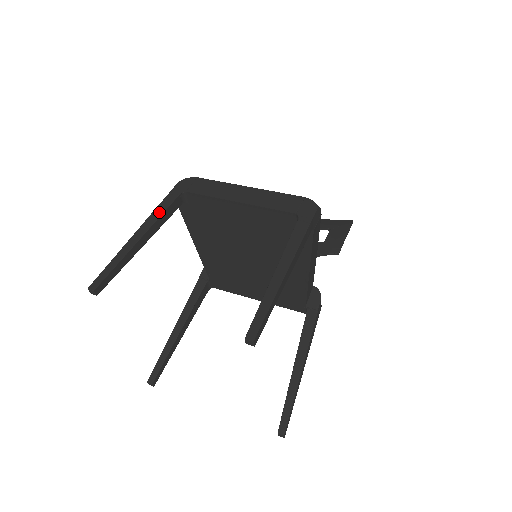
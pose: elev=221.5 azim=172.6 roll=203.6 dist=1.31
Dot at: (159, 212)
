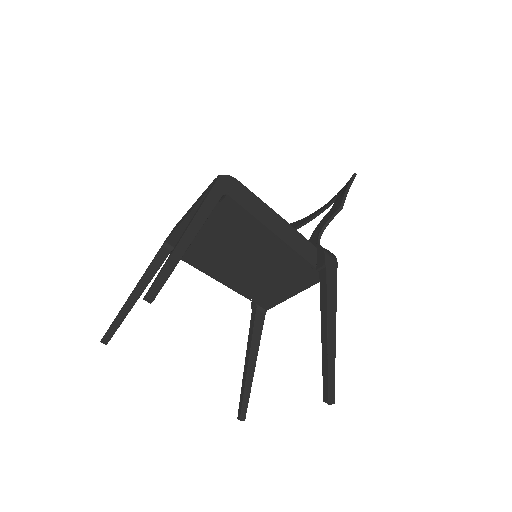
Dot at: (149, 266)
